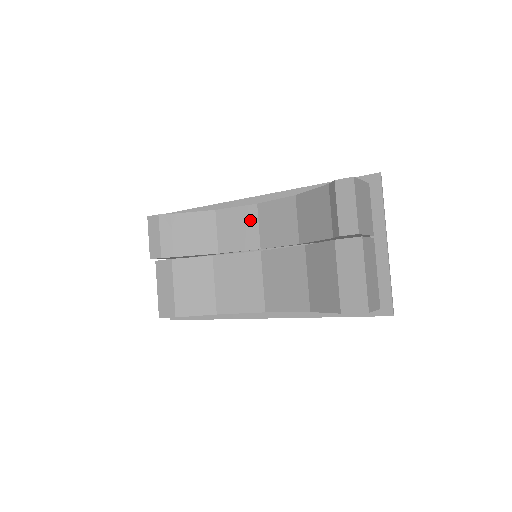
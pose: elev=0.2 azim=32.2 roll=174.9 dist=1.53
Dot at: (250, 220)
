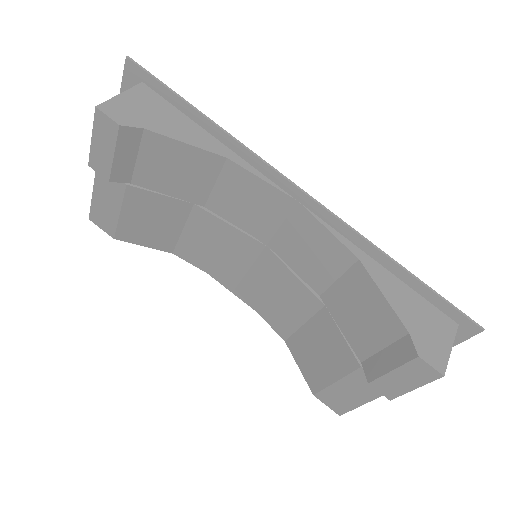
Dot at: (274, 210)
